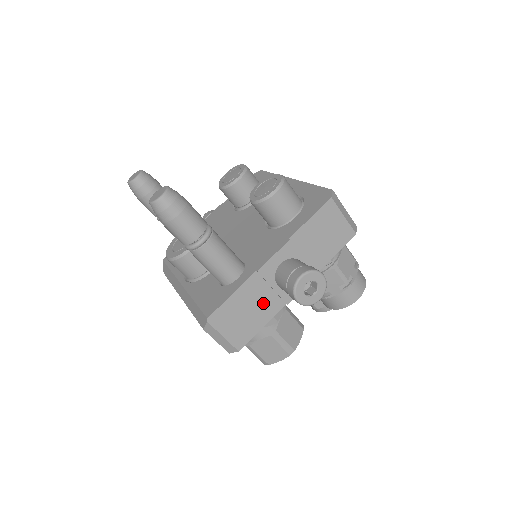
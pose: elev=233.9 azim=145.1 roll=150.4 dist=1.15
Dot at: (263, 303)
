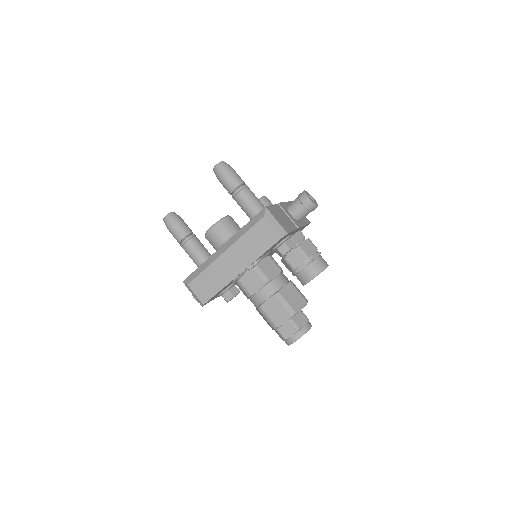
Dot at: (287, 220)
